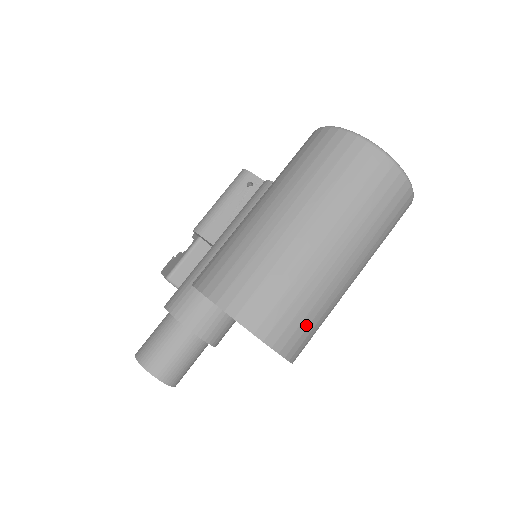
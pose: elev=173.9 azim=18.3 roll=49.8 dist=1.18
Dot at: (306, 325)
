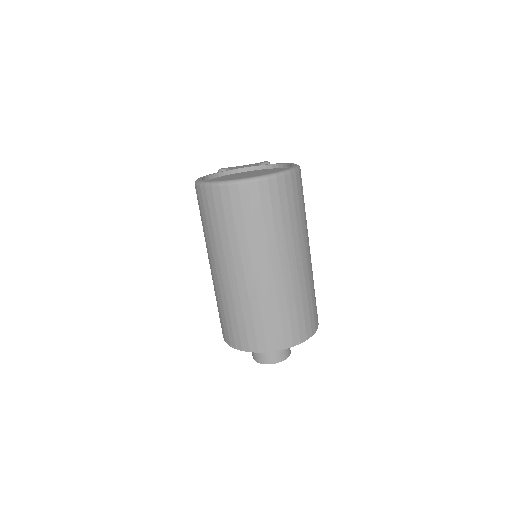
Dot at: (295, 318)
